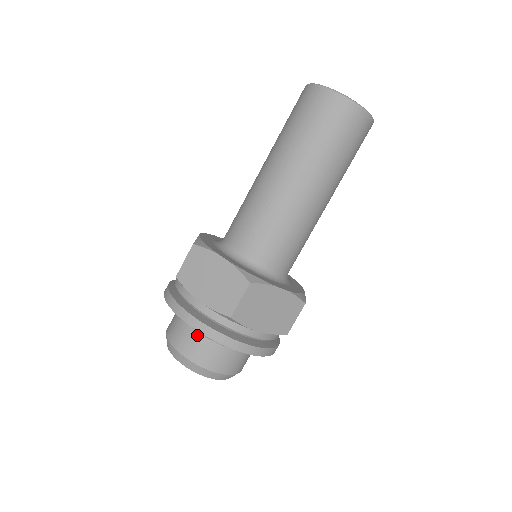
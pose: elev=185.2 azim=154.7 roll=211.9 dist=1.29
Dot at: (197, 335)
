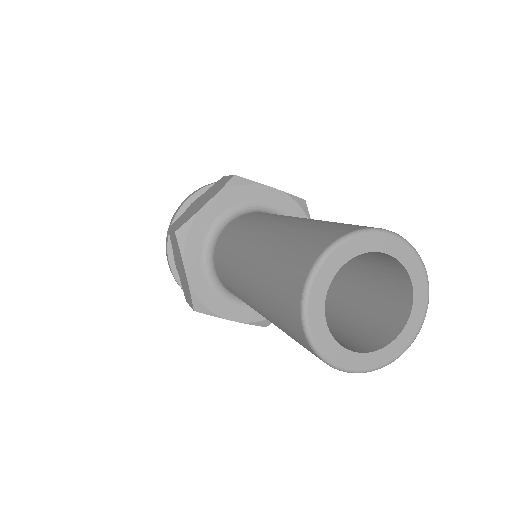
Dot at: occluded
